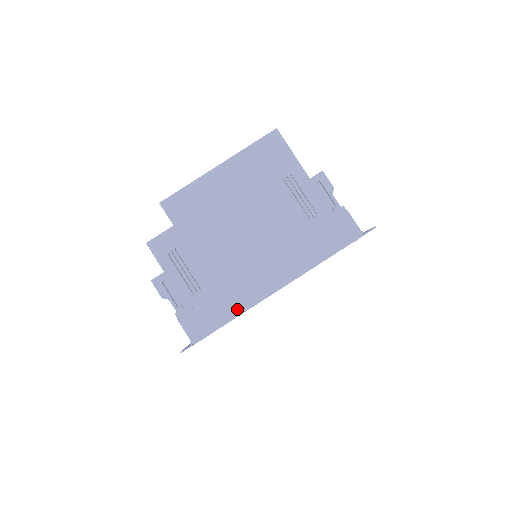
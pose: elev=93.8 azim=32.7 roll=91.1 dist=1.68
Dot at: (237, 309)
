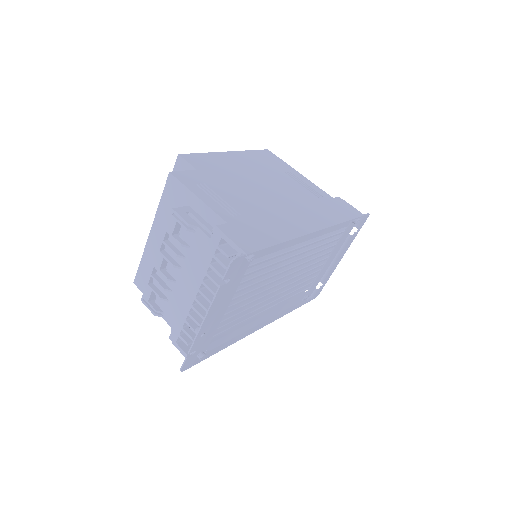
Dot at: (283, 236)
